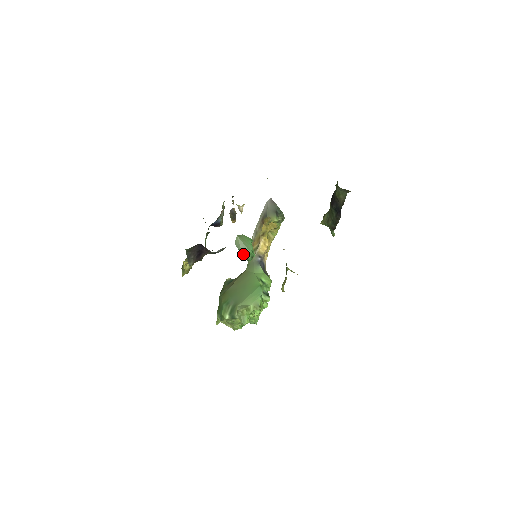
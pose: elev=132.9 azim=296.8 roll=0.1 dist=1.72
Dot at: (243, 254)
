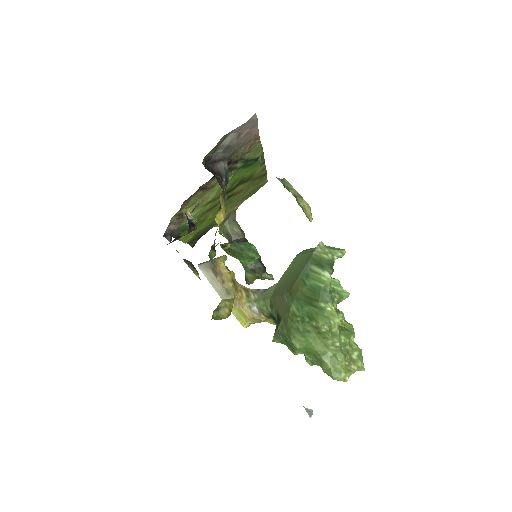
Dot at: (246, 247)
